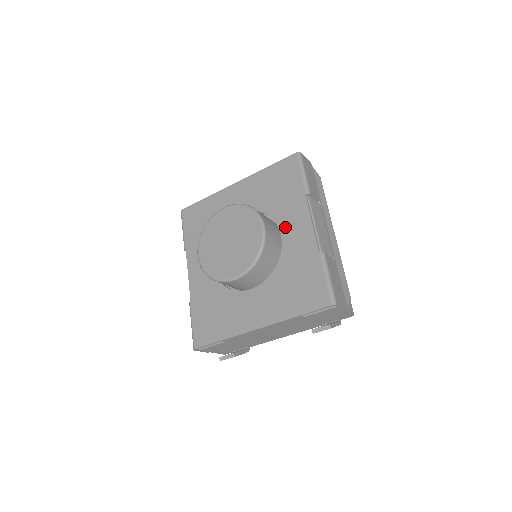
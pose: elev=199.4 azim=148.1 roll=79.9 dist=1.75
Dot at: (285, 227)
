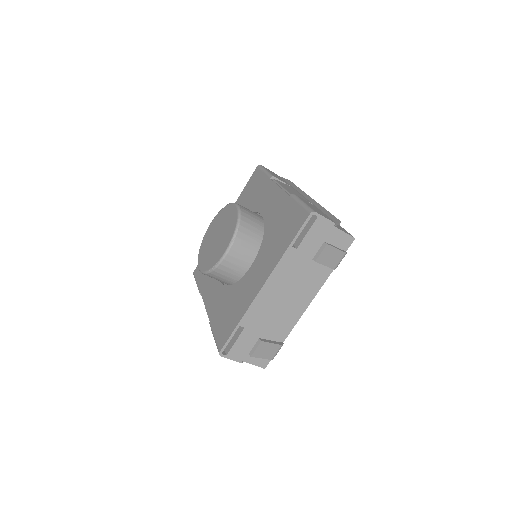
Dot at: (262, 208)
